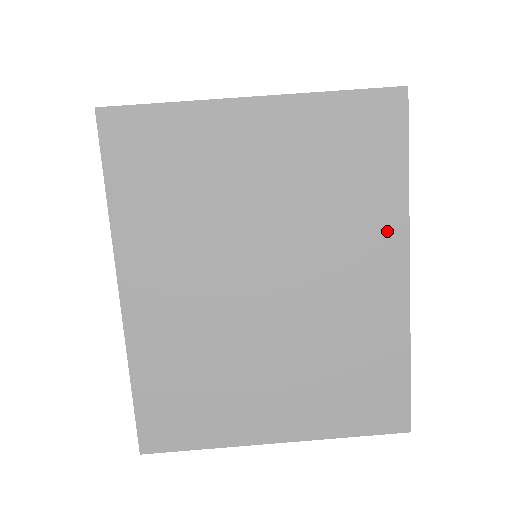
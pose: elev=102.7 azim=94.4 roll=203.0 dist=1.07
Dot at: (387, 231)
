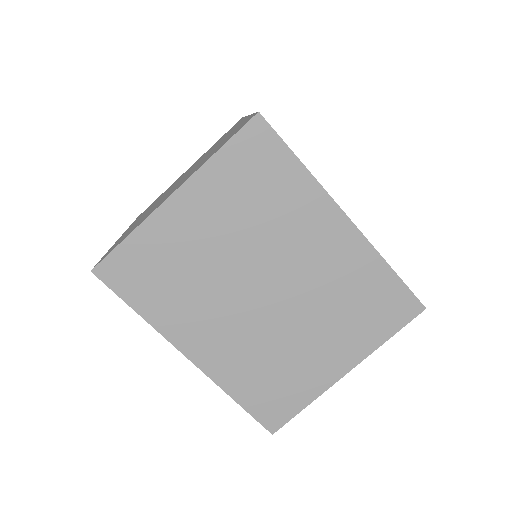
Dot at: (316, 206)
